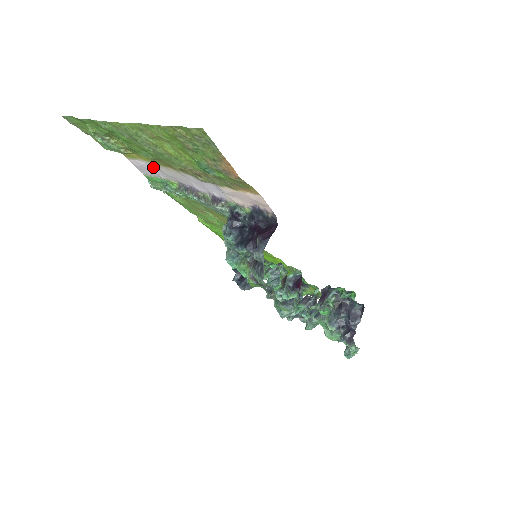
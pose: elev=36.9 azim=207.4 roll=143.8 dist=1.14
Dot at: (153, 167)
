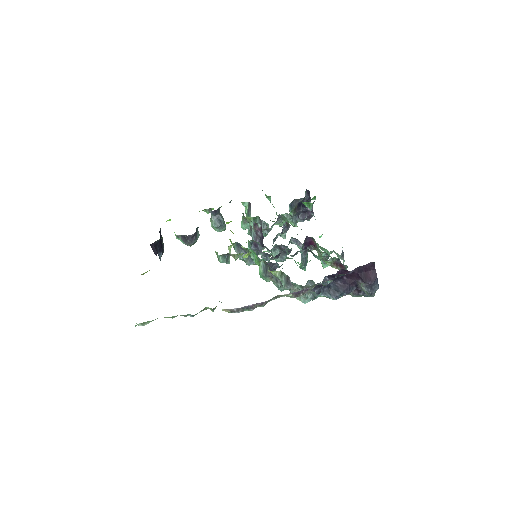
Dot at: occluded
